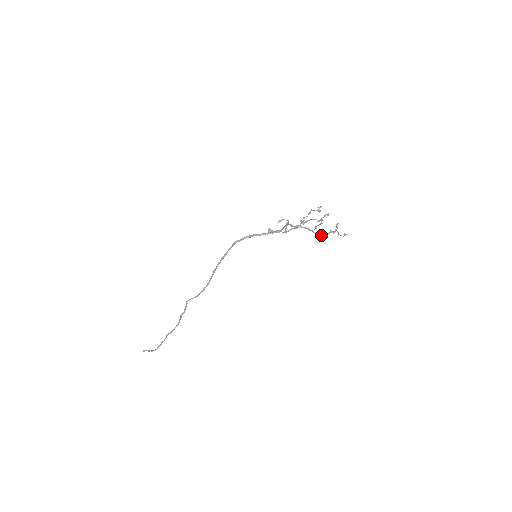
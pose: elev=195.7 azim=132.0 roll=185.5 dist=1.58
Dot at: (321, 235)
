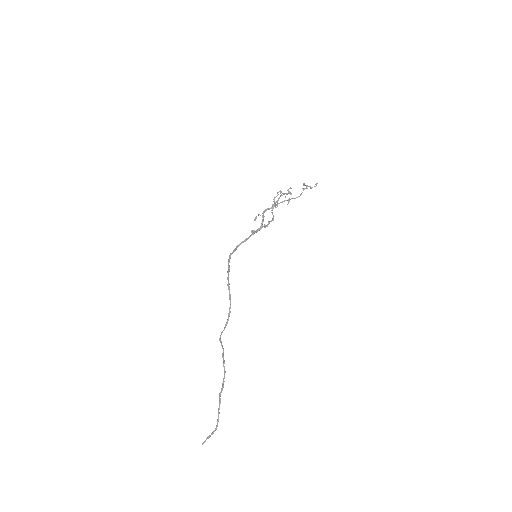
Dot at: occluded
